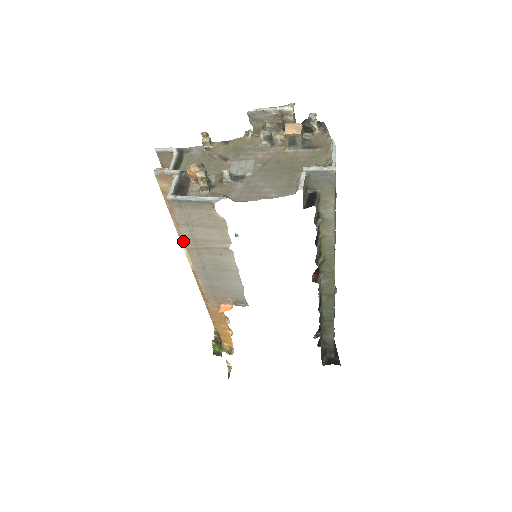
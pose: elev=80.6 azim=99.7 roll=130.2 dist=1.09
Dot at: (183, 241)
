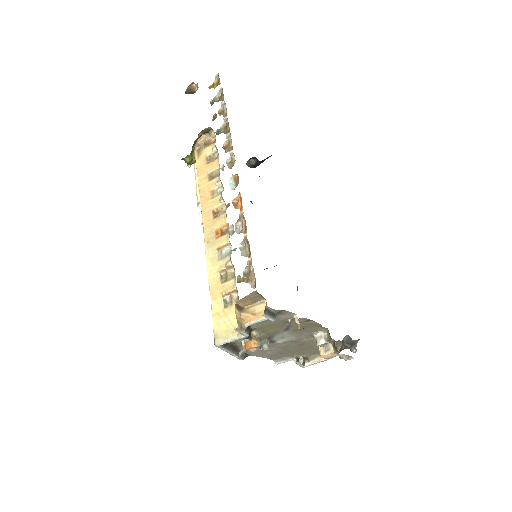
Dot at: occluded
